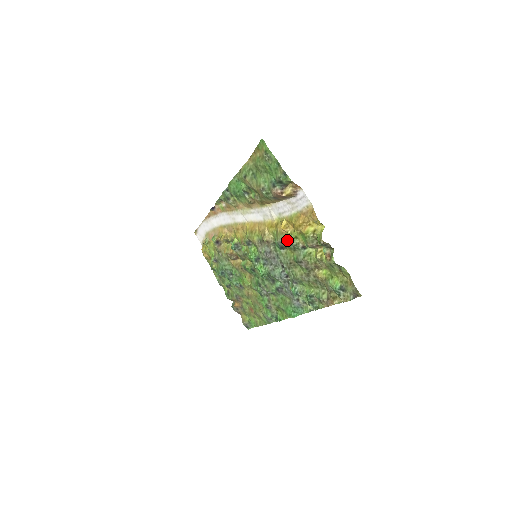
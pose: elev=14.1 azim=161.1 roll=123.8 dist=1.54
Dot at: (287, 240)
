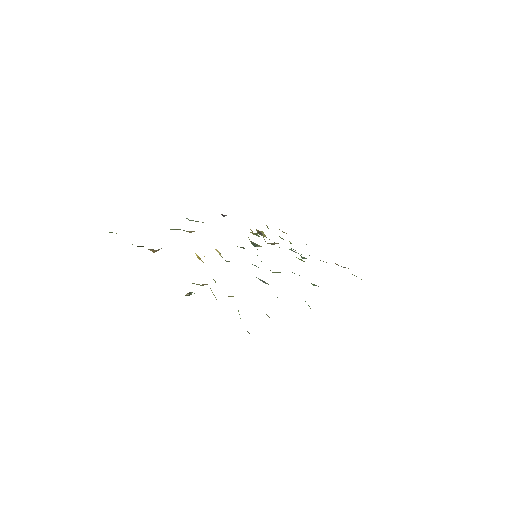
Dot at: occluded
